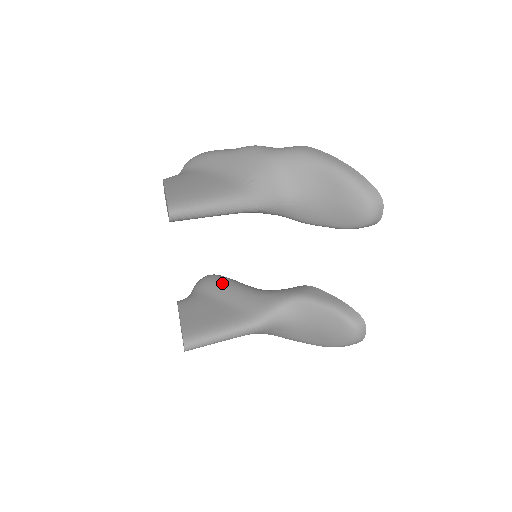
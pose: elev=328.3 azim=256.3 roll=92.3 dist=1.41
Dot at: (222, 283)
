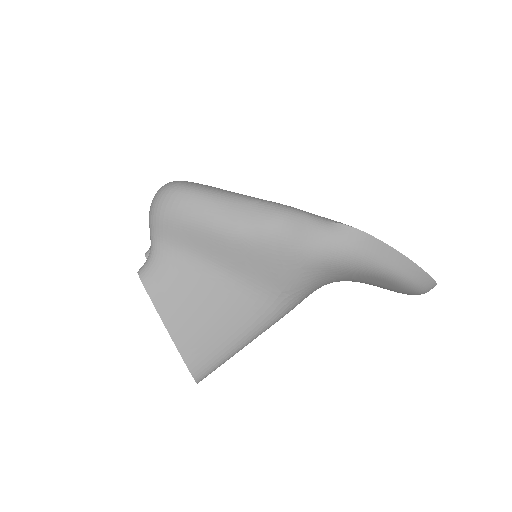
Dot at: occluded
